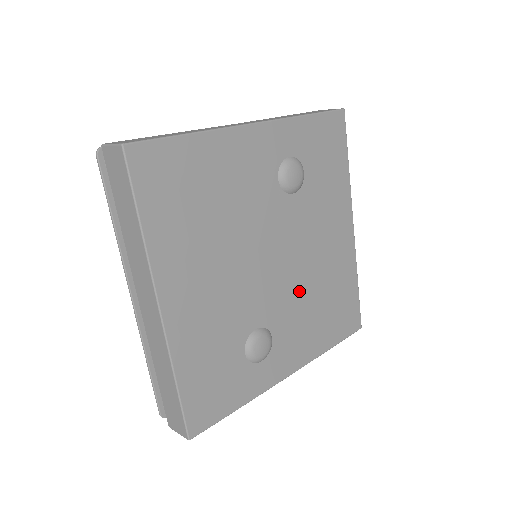
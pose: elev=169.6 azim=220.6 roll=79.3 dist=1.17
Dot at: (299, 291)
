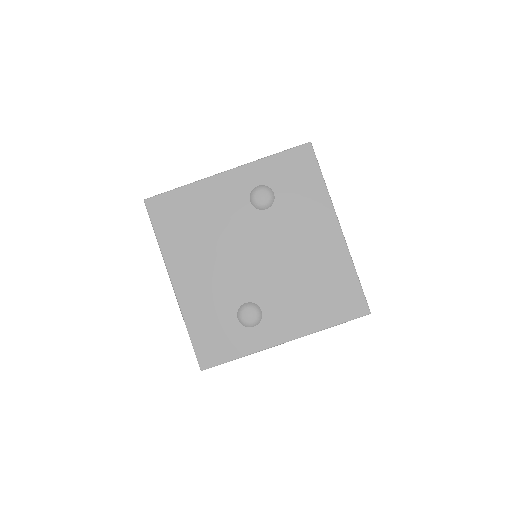
Dot at: (284, 278)
